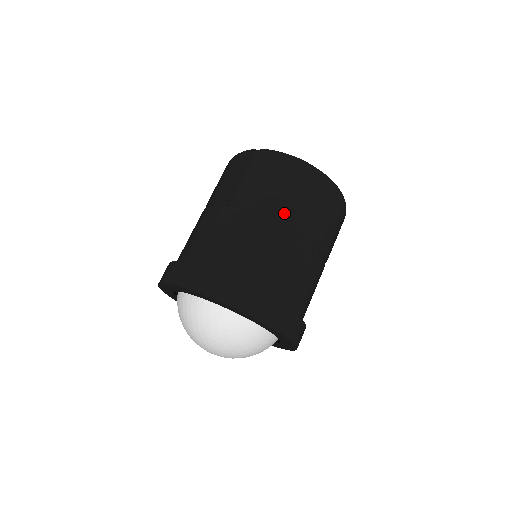
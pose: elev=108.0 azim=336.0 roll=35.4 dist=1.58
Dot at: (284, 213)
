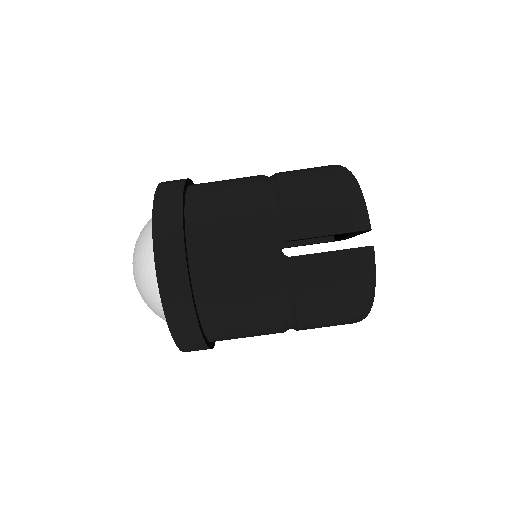
Dot at: (298, 316)
